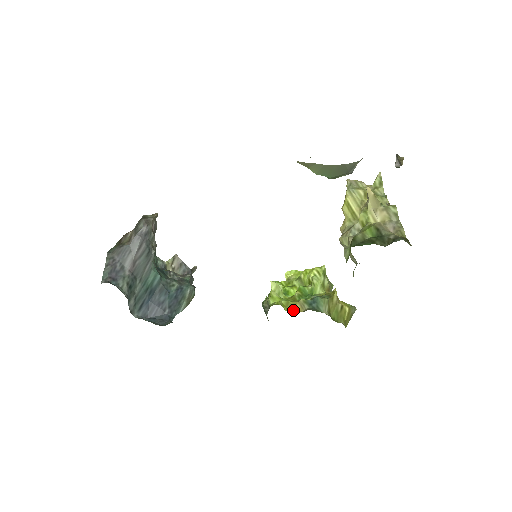
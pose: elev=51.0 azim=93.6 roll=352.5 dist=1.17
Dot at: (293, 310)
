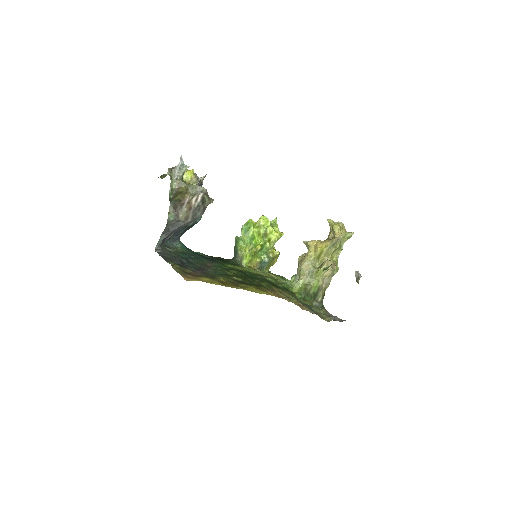
Dot at: (252, 266)
